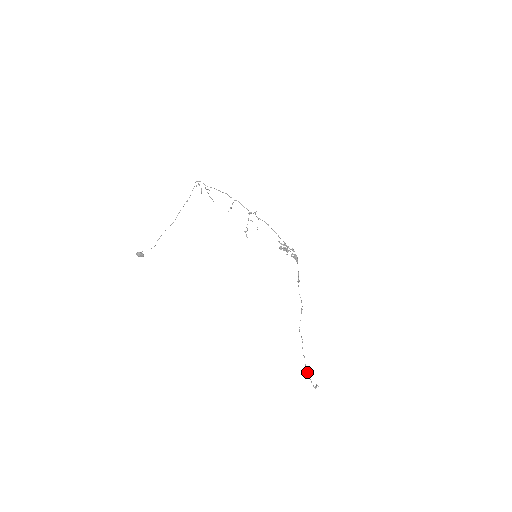
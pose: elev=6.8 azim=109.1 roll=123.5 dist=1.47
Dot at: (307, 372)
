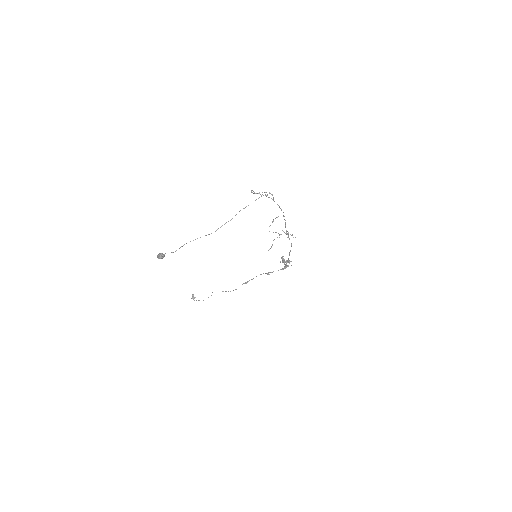
Dot at: occluded
